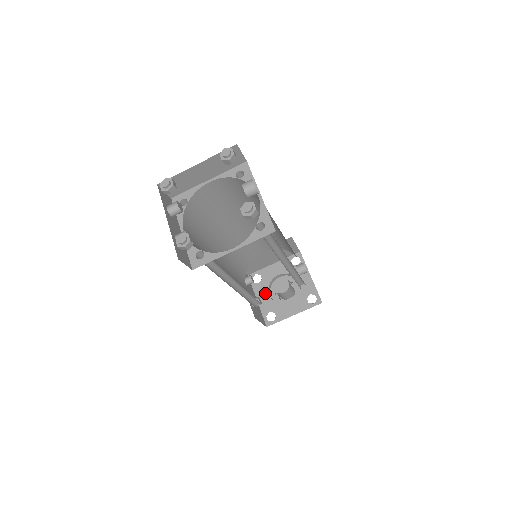
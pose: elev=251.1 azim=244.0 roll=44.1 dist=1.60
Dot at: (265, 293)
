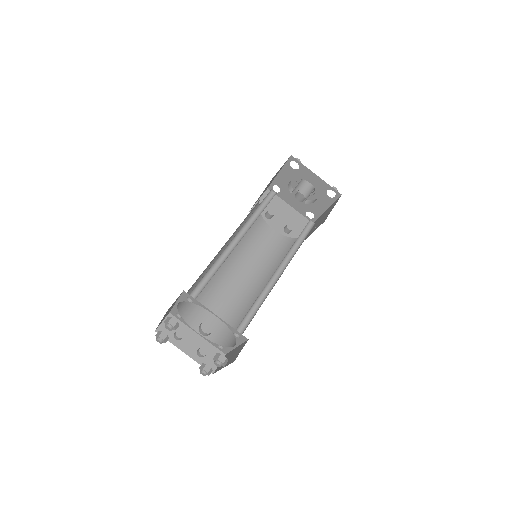
Dot at: (291, 199)
